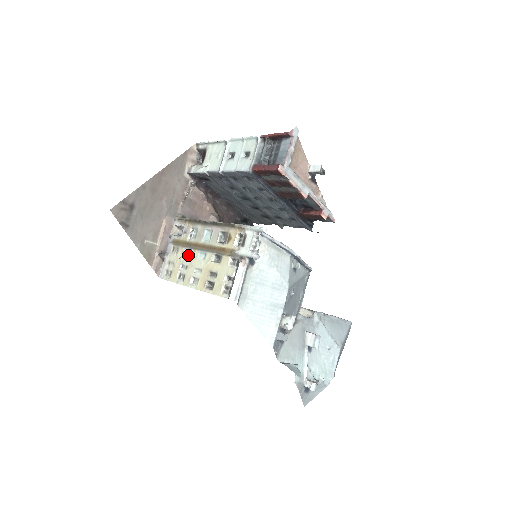
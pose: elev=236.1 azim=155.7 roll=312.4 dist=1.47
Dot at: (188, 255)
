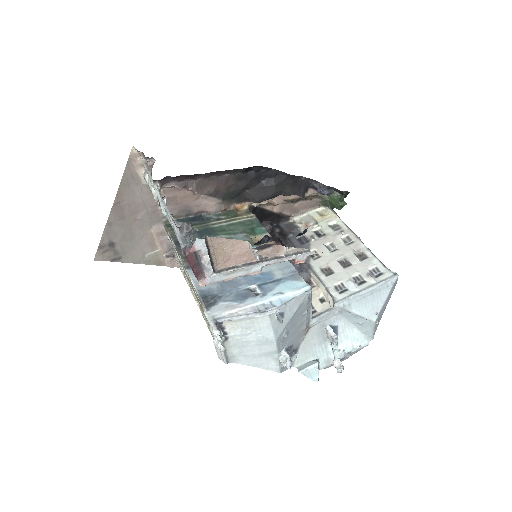
Dot at: occluded
